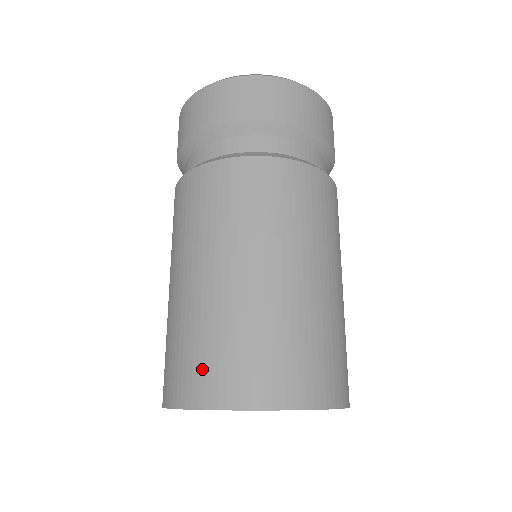
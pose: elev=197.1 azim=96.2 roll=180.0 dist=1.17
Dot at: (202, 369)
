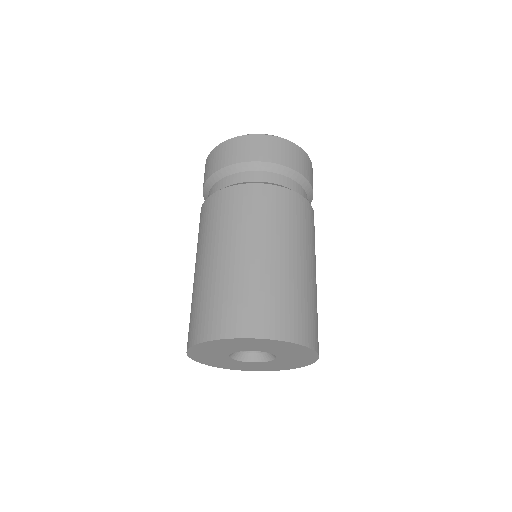
Dot at: (207, 317)
